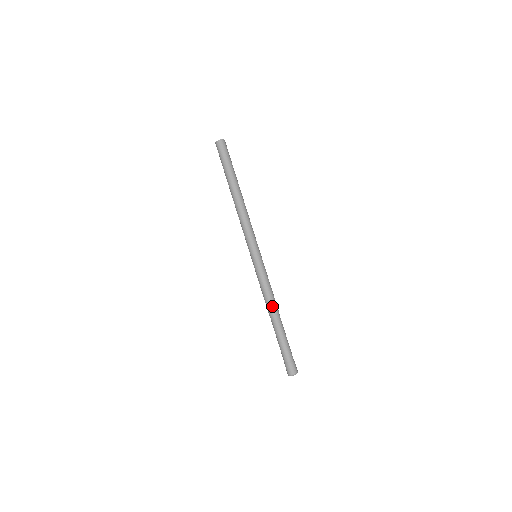
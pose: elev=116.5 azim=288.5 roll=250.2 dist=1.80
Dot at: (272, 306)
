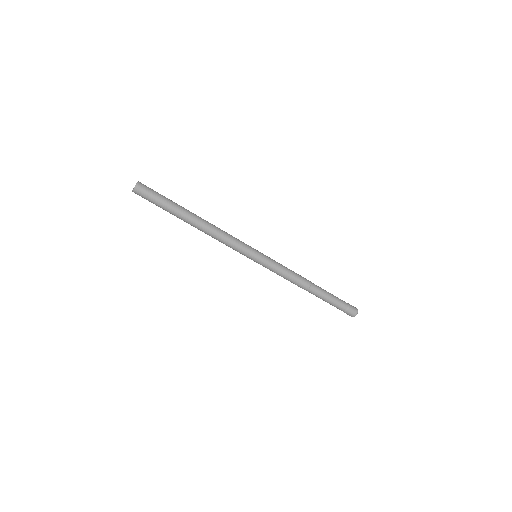
Dot at: (303, 282)
